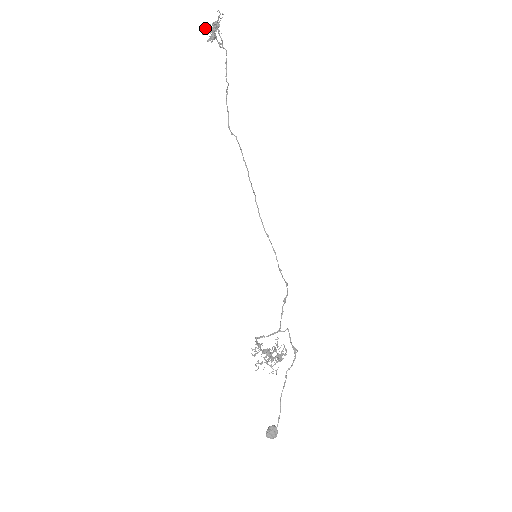
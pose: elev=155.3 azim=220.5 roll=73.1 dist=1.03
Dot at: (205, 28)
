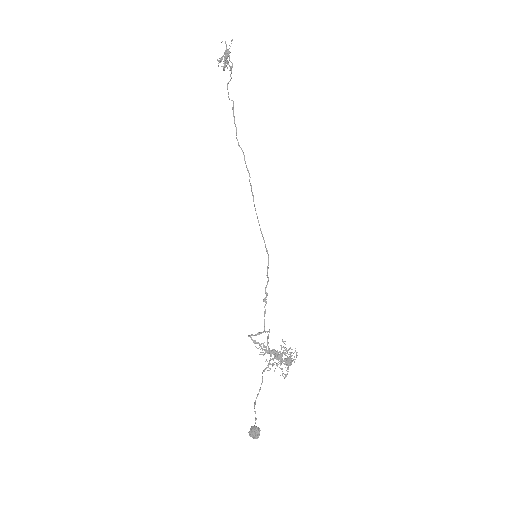
Dot at: (219, 61)
